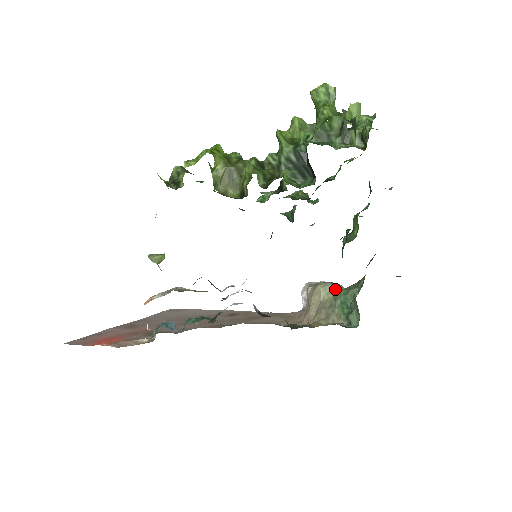
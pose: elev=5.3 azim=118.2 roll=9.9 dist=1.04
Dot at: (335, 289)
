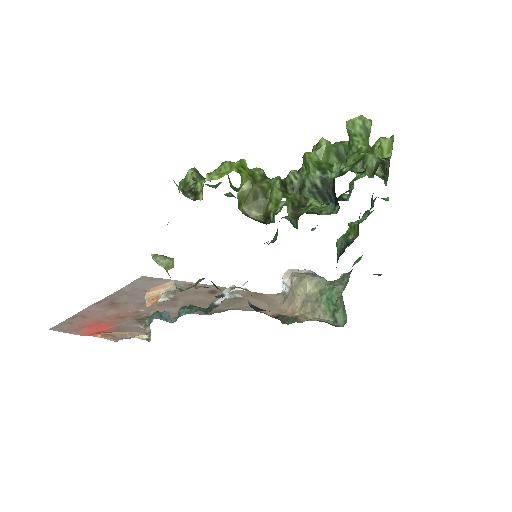
Dot at: (321, 283)
